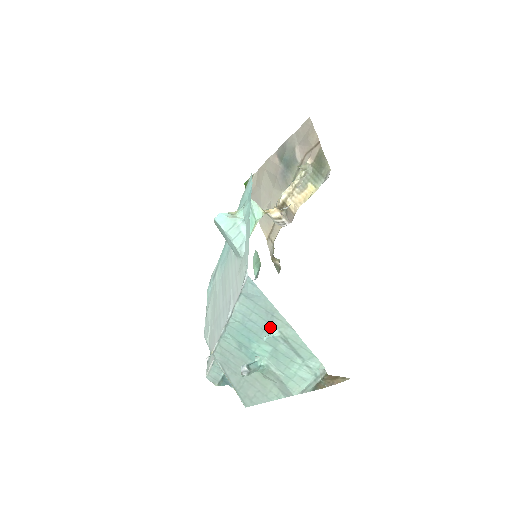
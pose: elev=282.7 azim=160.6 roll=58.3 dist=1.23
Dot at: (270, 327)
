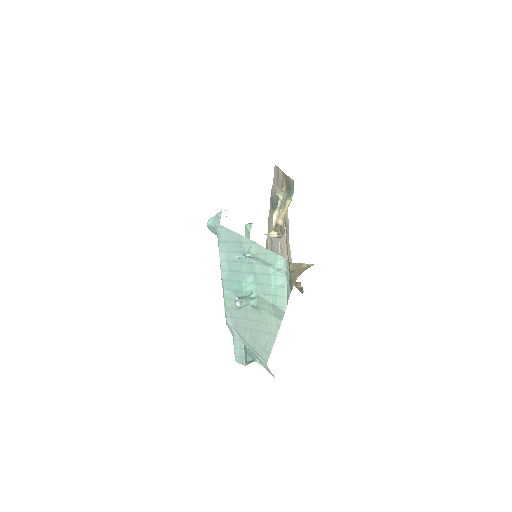
Dot at: (243, 255)
